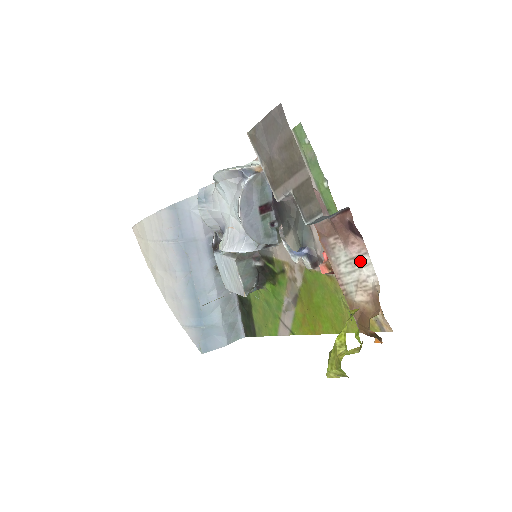
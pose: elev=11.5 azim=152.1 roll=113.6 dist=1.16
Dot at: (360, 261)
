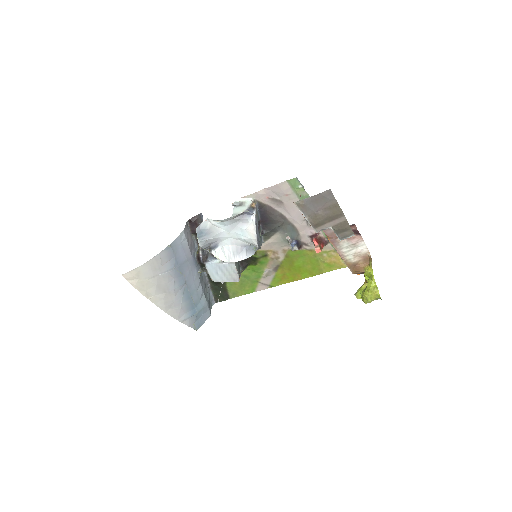
Dot at: (358, 245)
